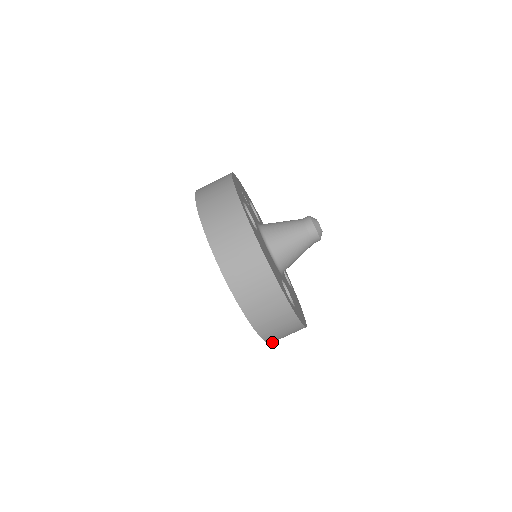
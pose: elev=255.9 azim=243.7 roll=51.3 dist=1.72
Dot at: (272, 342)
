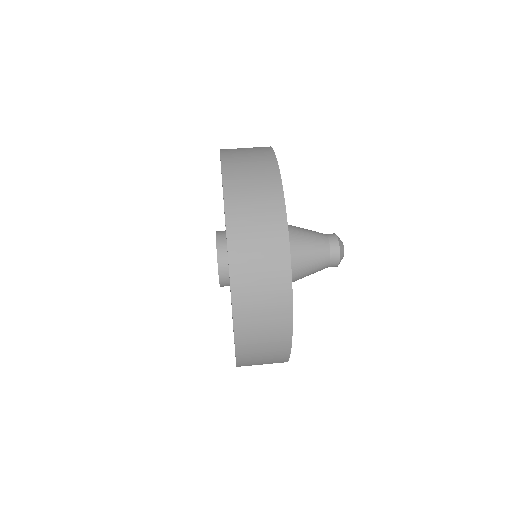
Dot at: (239, 358)
